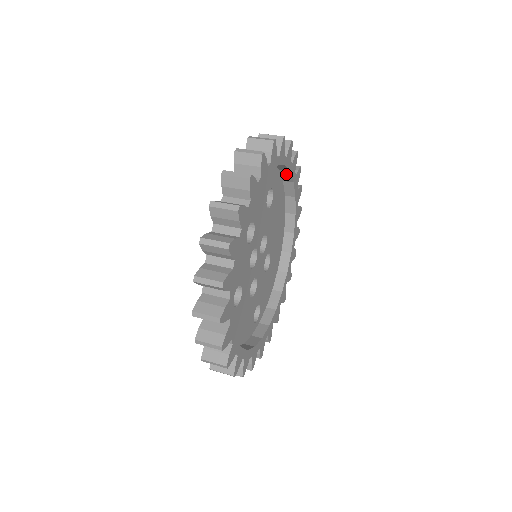
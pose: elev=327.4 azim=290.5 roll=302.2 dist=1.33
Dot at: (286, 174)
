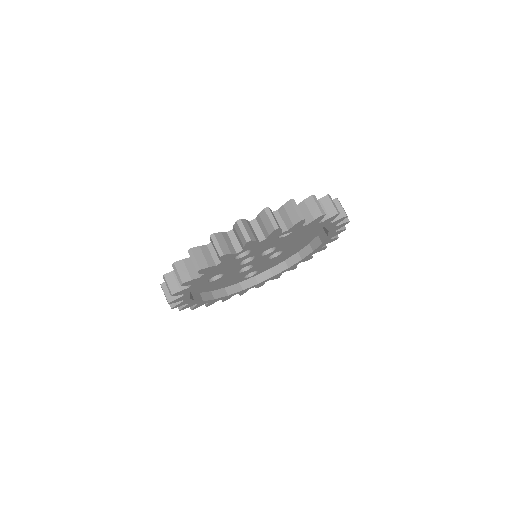
Dot at: occluded
